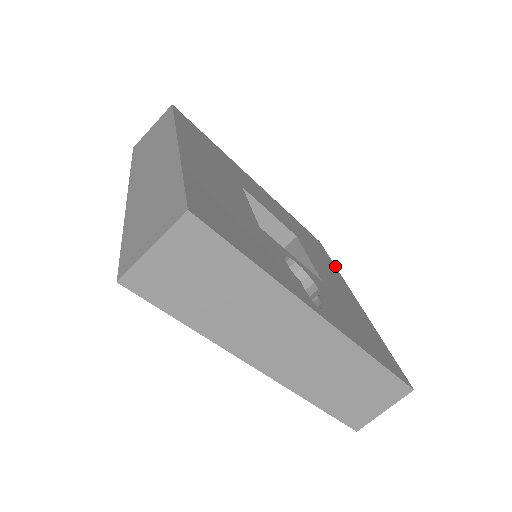
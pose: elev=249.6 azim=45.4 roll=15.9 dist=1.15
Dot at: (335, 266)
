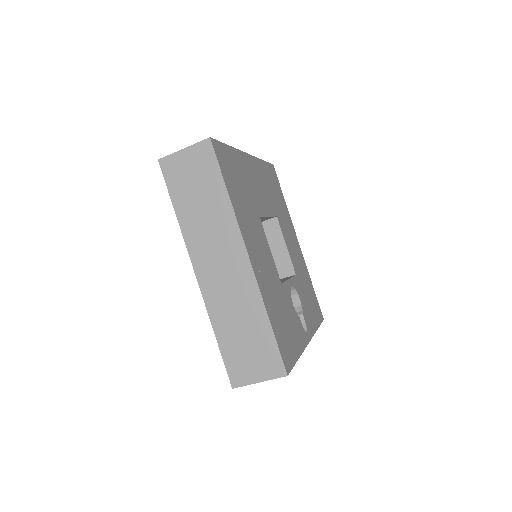
Dot at: (285, 202)
